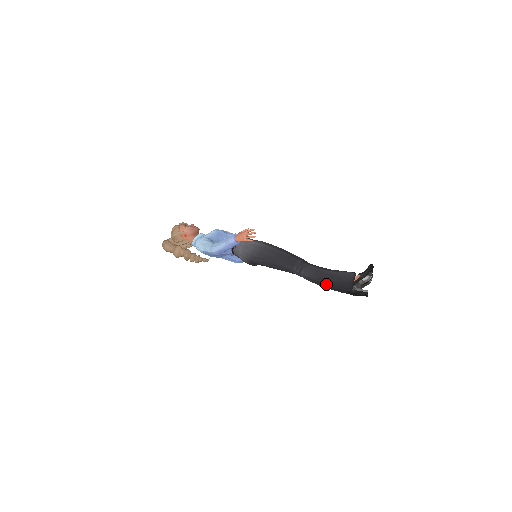
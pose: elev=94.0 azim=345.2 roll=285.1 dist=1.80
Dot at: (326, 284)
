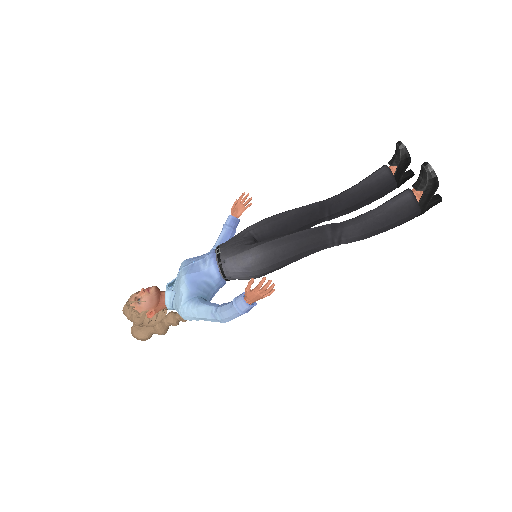
Dot at: occluded
